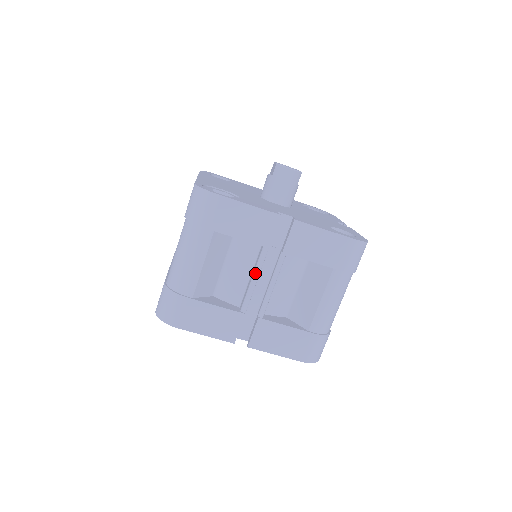
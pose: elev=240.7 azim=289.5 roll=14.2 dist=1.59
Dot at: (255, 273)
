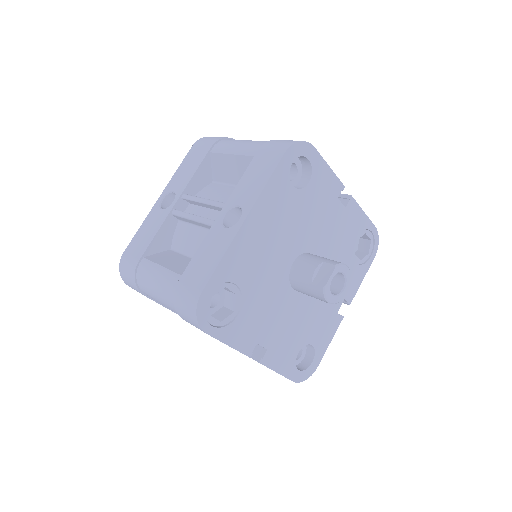
Dot at: occluded
